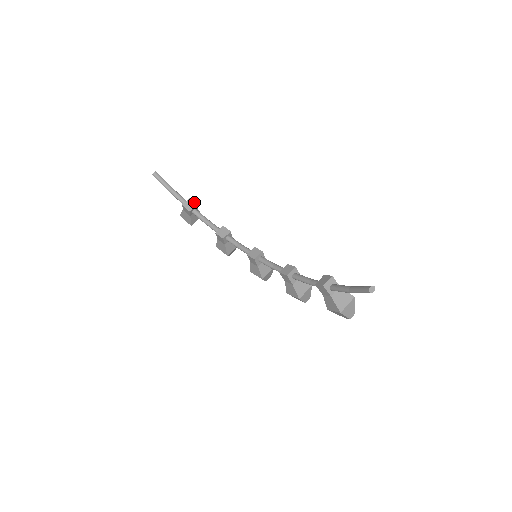
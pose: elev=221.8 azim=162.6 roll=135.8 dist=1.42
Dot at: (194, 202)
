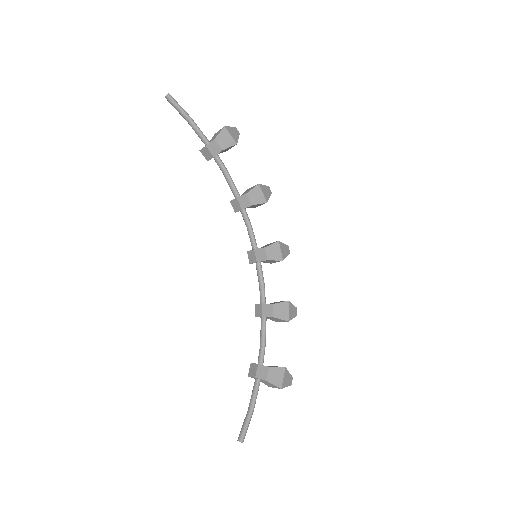
Dot at: (210, 153)
